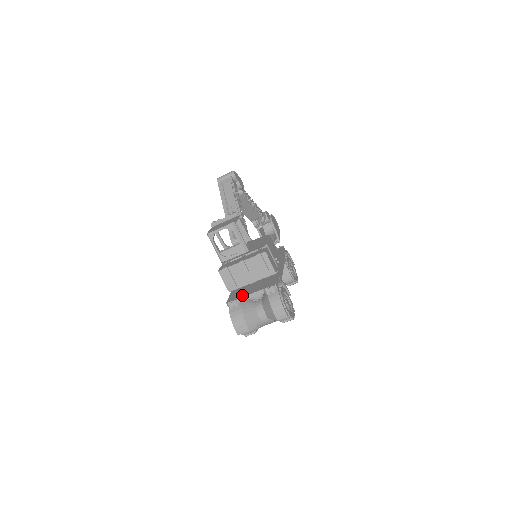
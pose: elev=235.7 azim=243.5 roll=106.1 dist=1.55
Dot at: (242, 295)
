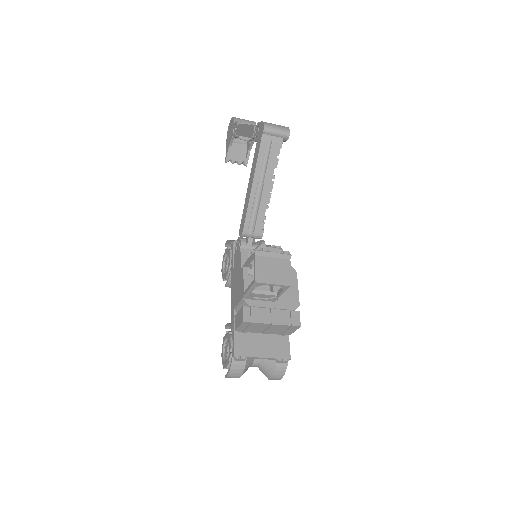
Dot at: (253, 352)
